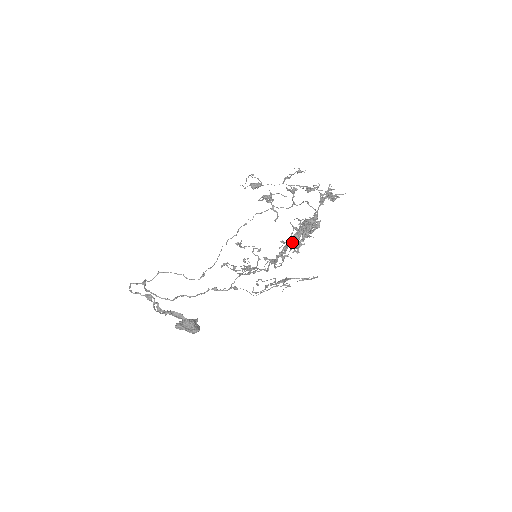
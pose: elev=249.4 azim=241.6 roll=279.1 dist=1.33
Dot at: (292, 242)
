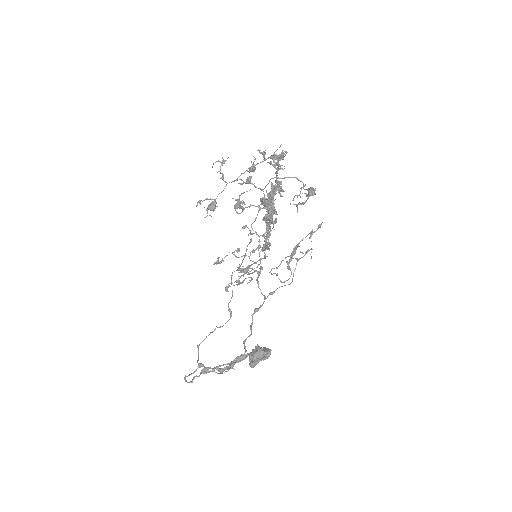
Dot at: (271, 219)
